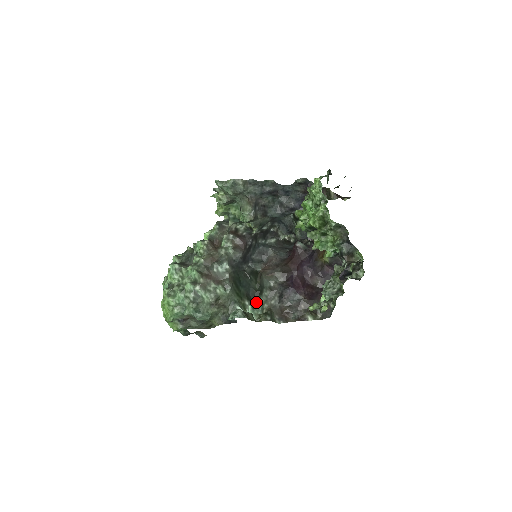
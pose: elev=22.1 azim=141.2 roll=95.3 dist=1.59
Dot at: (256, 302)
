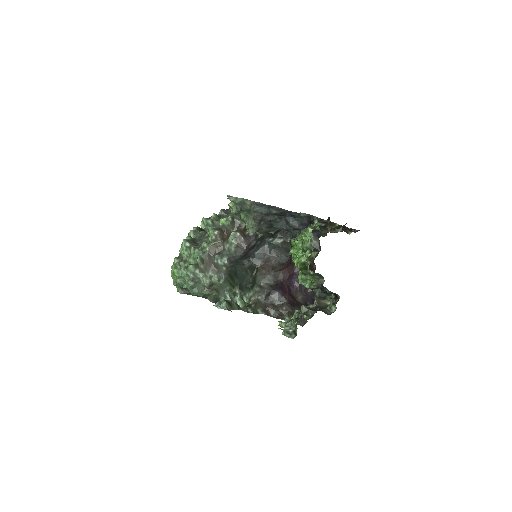
Dot at: (247, 291)
